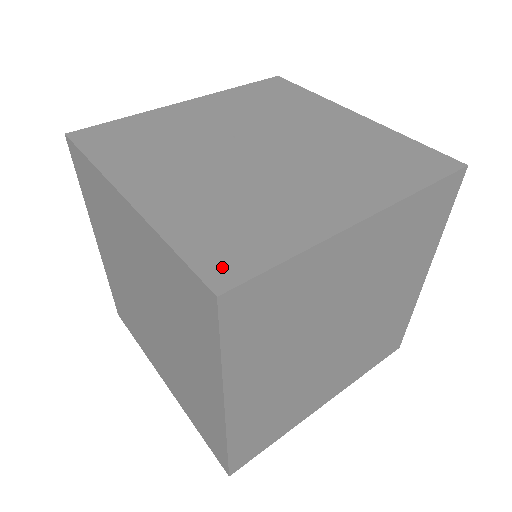
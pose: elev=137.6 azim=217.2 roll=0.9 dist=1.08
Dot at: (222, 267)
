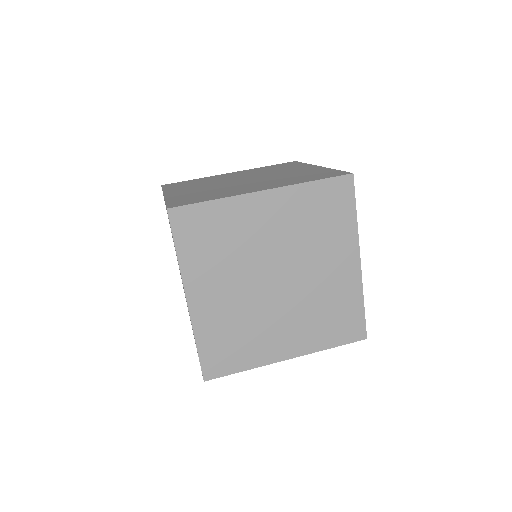
Dot at: (179, 204)
